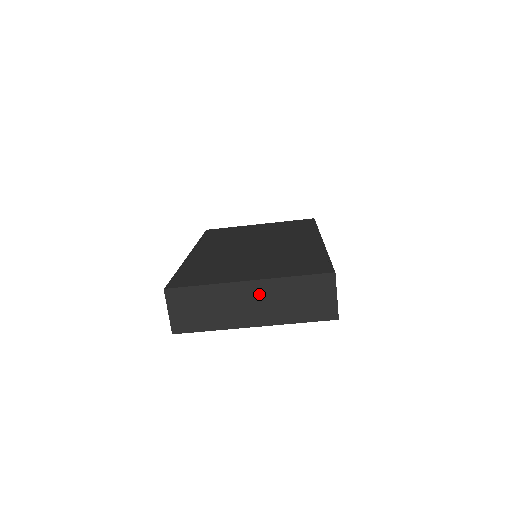
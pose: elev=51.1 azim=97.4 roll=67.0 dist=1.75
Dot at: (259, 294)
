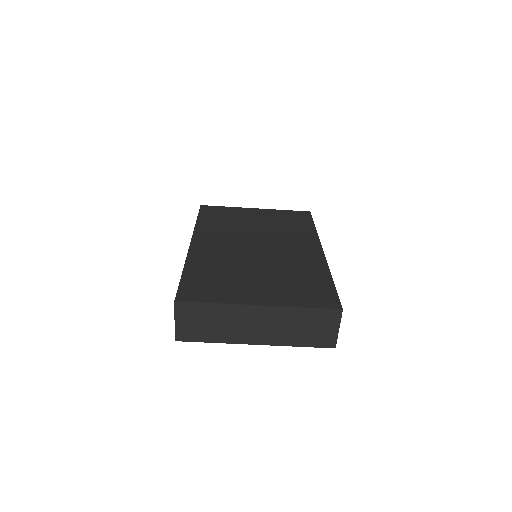
Dot at: (267, 318)
